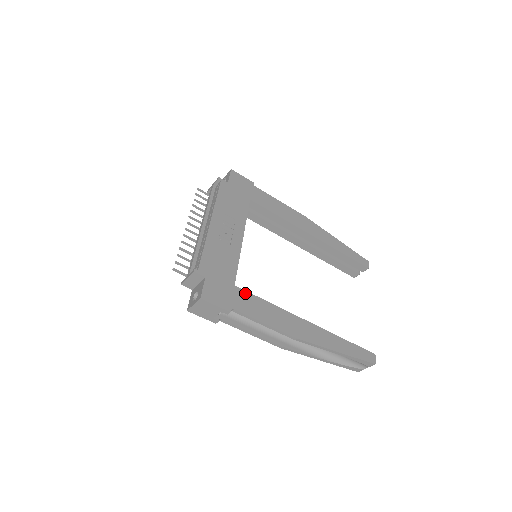
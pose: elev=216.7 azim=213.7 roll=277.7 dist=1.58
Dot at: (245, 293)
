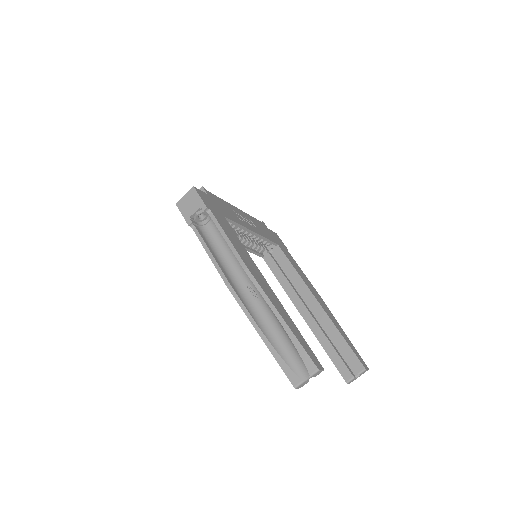
Dot at: (228, 224)
